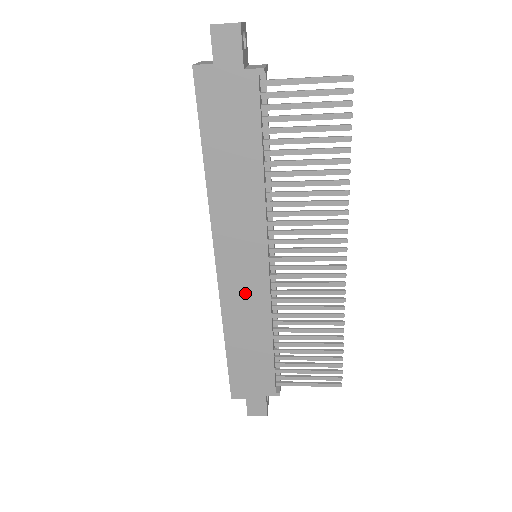
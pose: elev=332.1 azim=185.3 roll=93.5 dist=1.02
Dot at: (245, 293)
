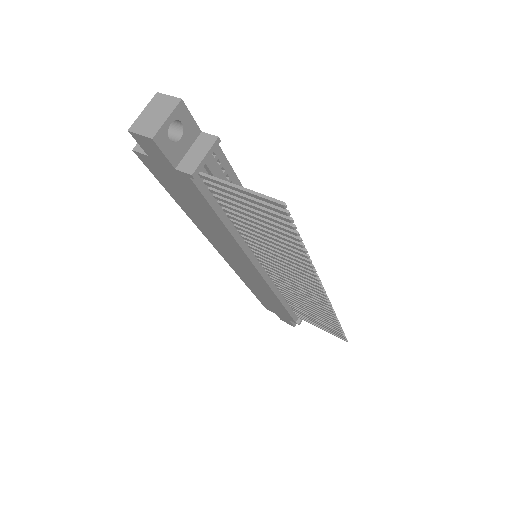
Dot at: (250, 276)
